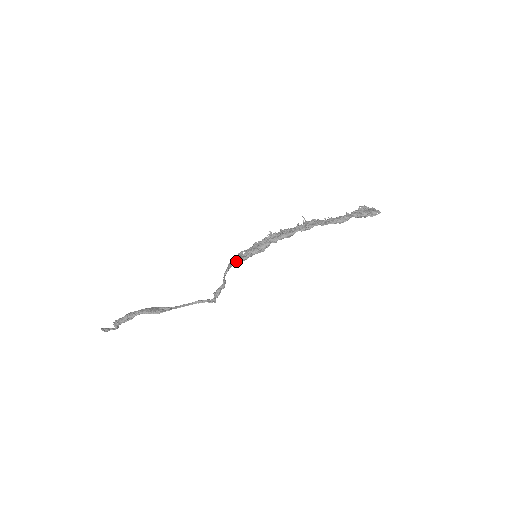
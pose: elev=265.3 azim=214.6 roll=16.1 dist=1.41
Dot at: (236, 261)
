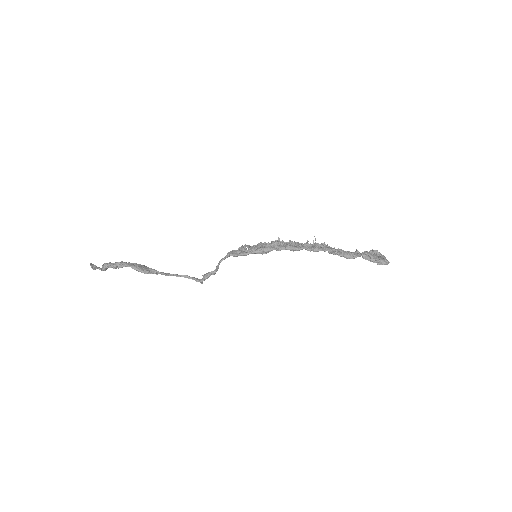
Dot at: (236, 253)
